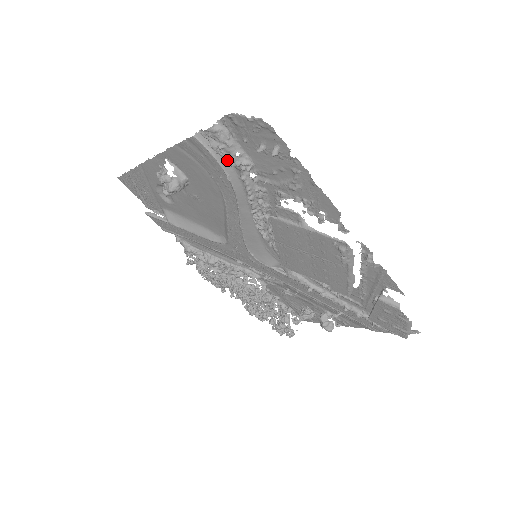
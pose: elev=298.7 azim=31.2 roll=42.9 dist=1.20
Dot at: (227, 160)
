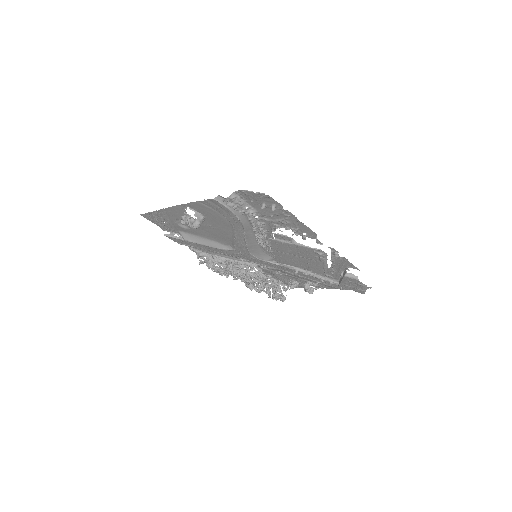
Dot at: (240, 212)
